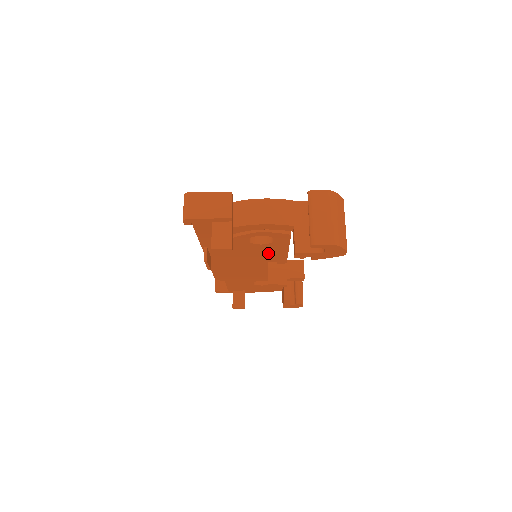
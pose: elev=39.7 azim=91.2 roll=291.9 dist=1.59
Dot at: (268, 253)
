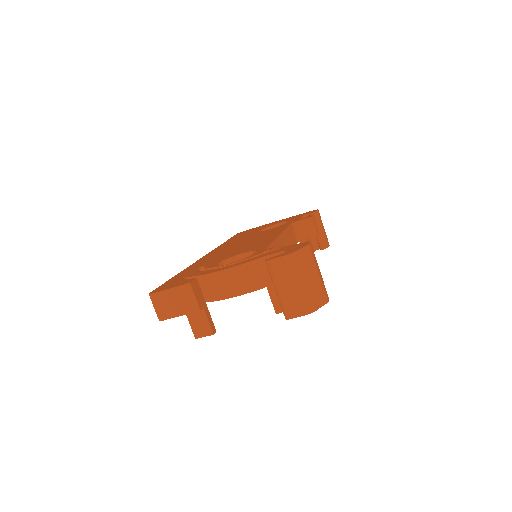
Dot at: occluded
